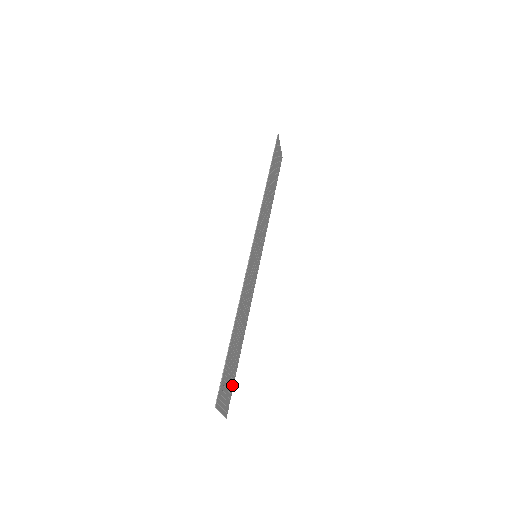
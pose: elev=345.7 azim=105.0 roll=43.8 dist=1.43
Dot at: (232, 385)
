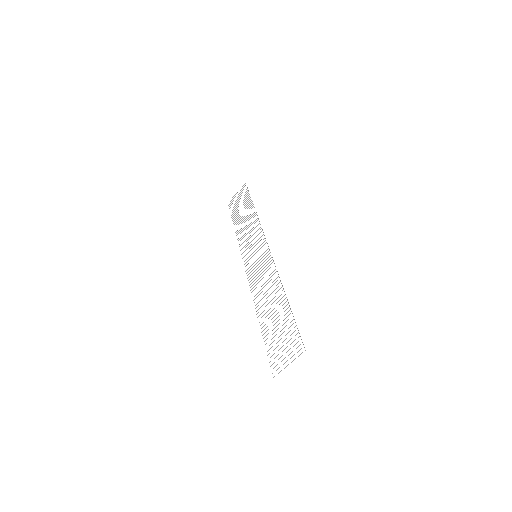
Dot at: occluded
